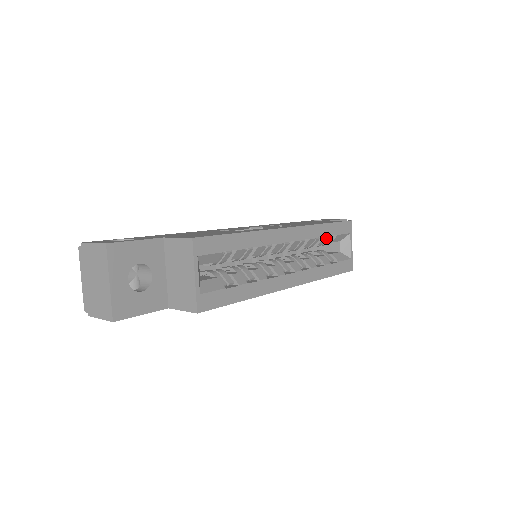
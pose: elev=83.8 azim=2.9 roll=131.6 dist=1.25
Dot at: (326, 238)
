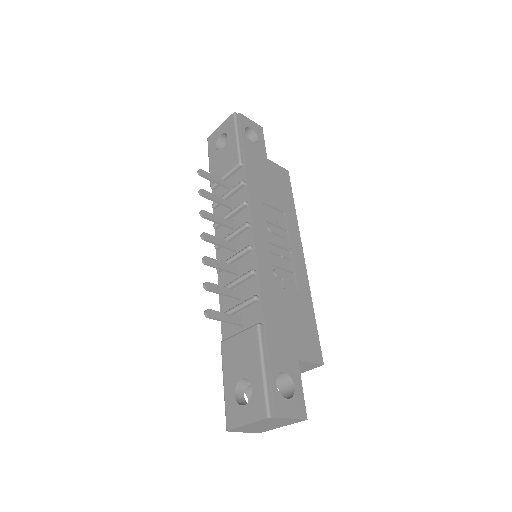
Dot at: occluded
